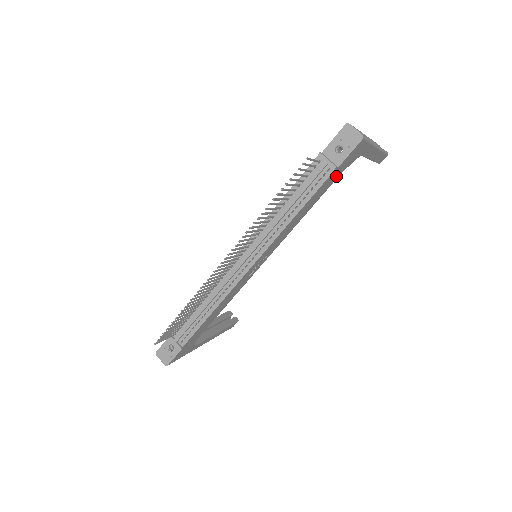
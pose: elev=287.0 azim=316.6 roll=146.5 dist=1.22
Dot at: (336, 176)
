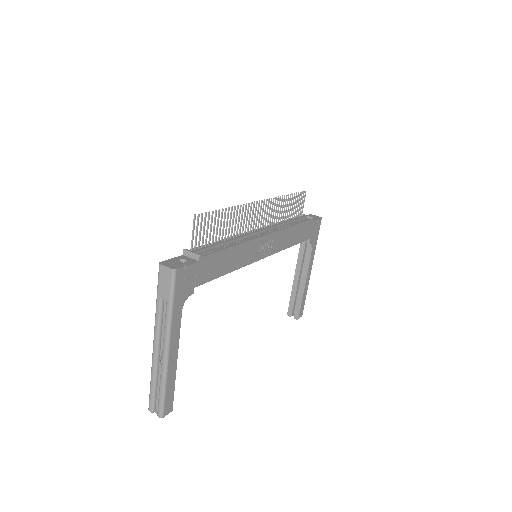
Dot at: (307, 235)
